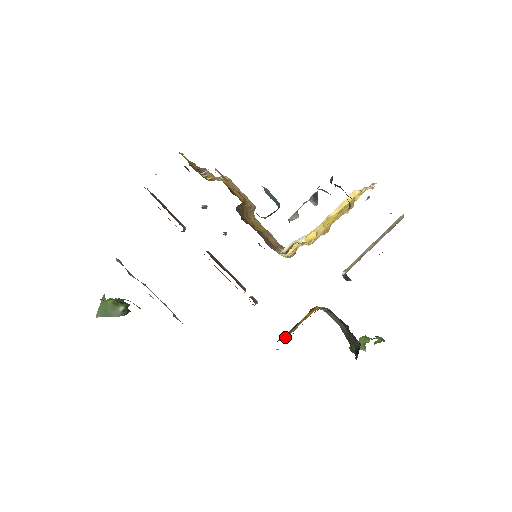
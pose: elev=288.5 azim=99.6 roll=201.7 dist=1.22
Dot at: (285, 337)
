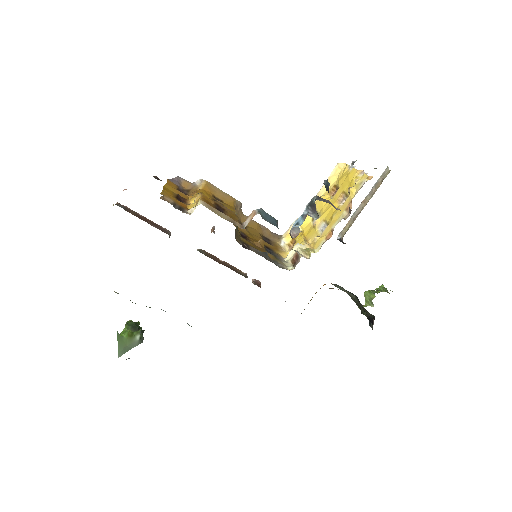
Dot at: occluded
